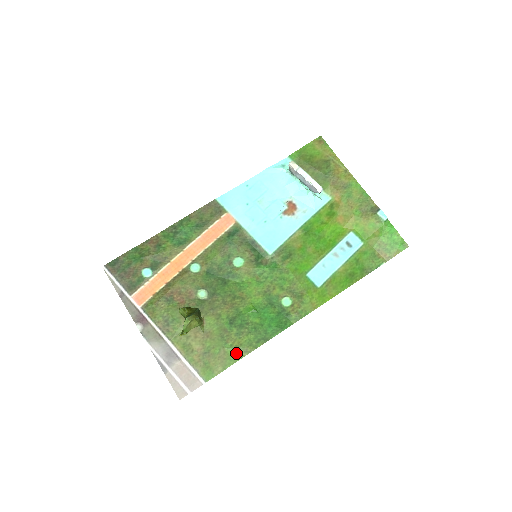
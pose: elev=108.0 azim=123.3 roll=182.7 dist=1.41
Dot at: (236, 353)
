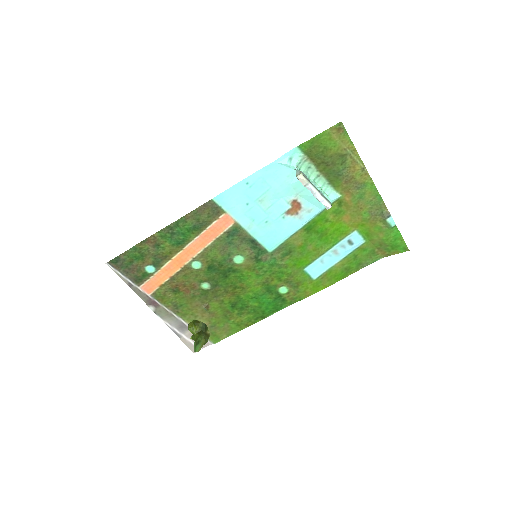
Dot at: (238, 326)
